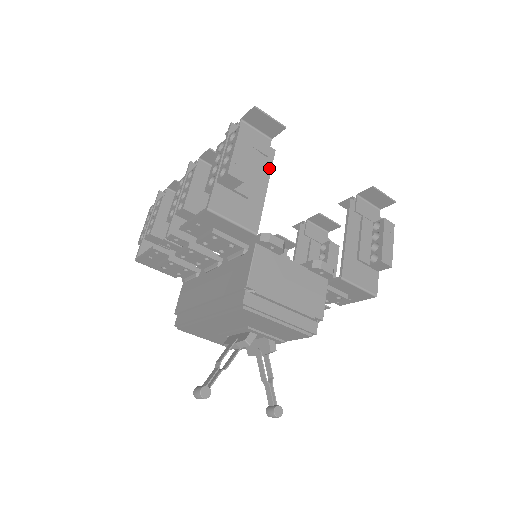
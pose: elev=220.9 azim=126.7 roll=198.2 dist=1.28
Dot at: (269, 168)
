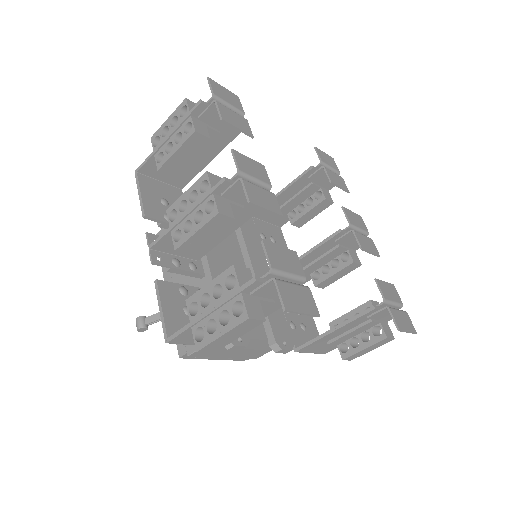
Dot at: (279, 307)
